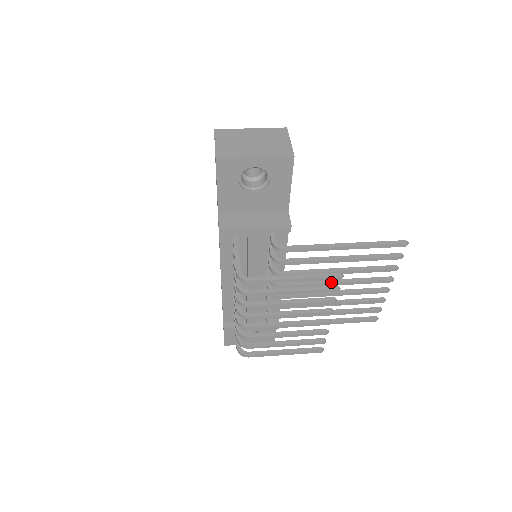
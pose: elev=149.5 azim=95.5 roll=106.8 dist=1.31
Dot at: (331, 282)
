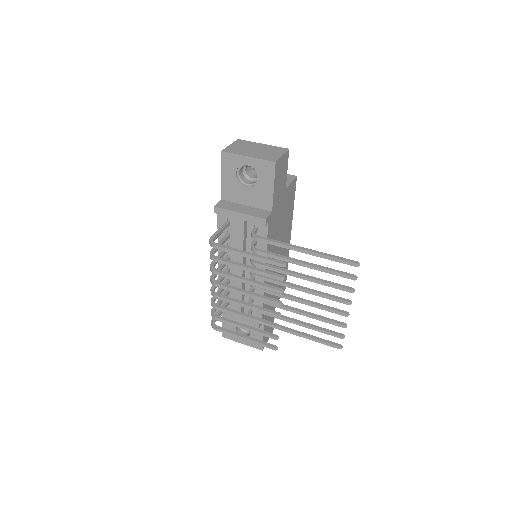
Dot at: (296, 286)
